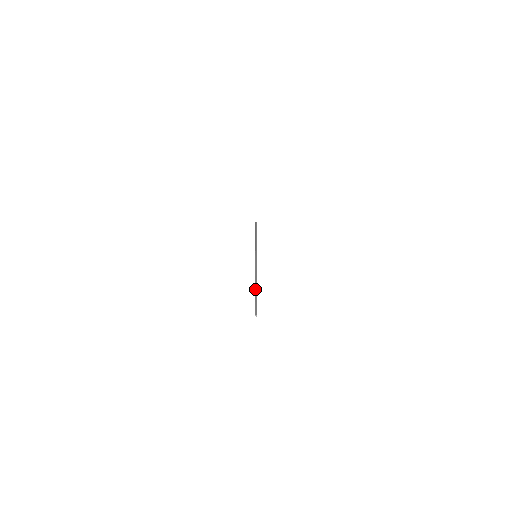
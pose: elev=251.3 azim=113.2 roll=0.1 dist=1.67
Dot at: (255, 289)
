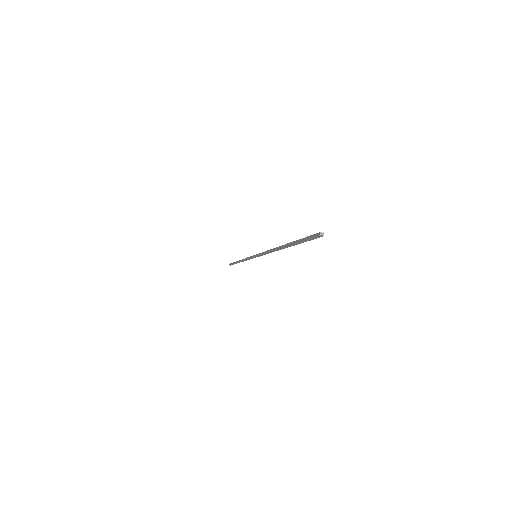
Dot at: occluded
